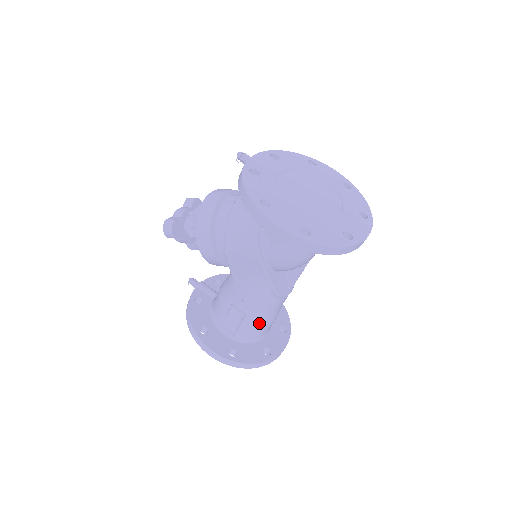
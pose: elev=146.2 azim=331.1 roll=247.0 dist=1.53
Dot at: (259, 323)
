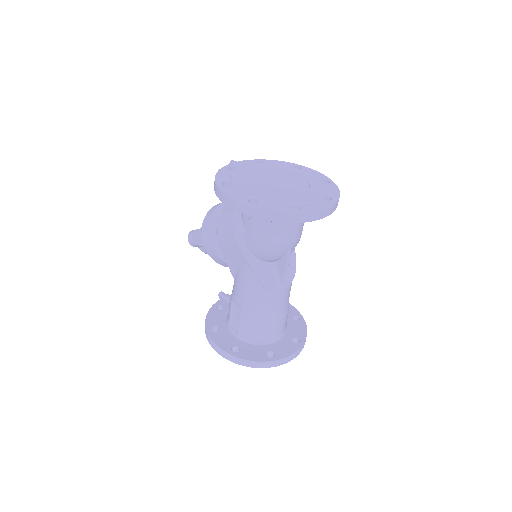
Dot at: (258, 320)
